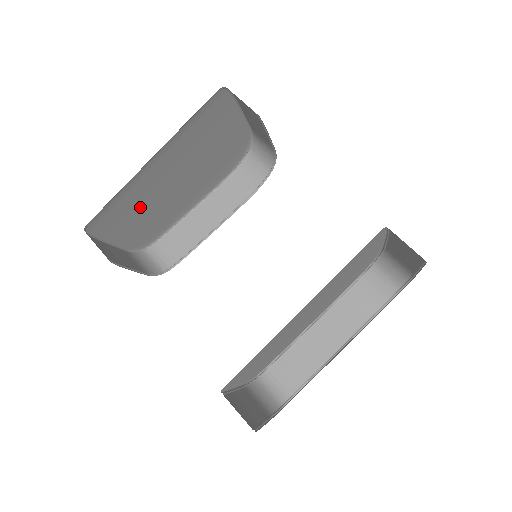
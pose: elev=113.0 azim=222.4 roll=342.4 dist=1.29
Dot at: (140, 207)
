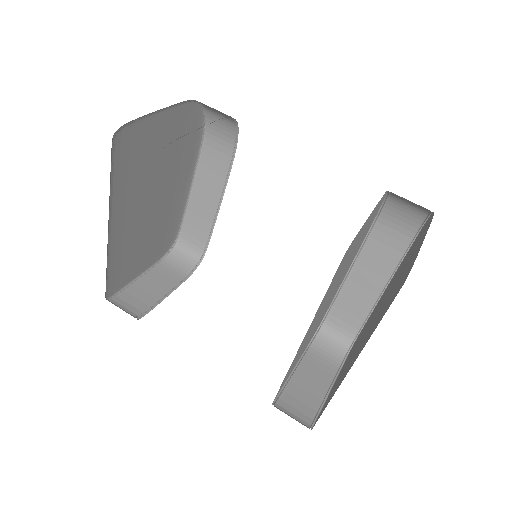
Dot at: (138, 244)
